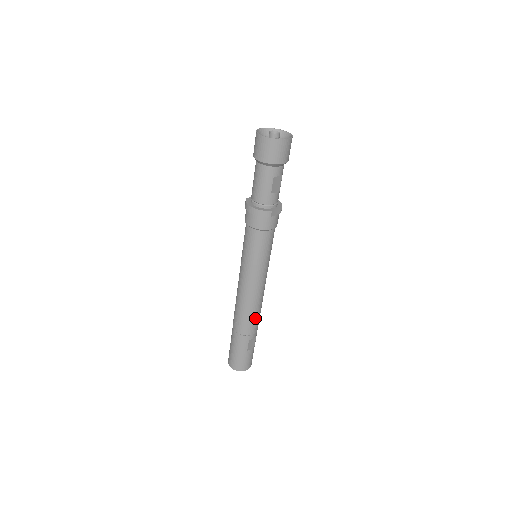
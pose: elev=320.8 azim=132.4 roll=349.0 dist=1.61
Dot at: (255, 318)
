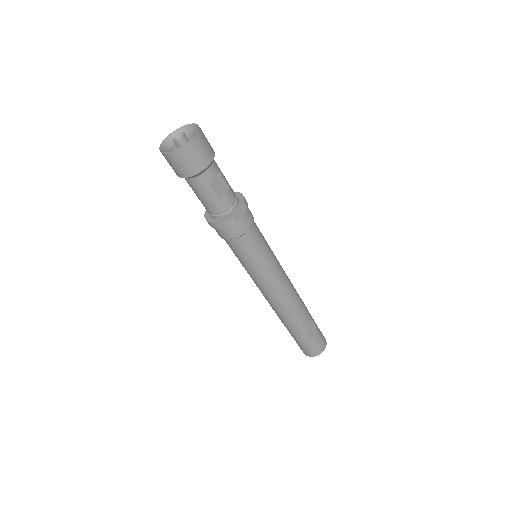
Dot at: (296, 309)
